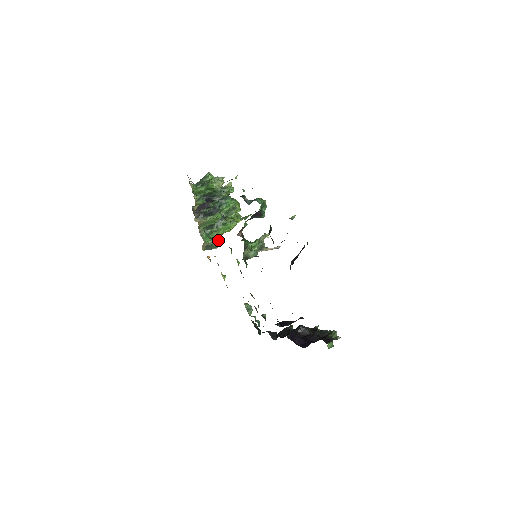
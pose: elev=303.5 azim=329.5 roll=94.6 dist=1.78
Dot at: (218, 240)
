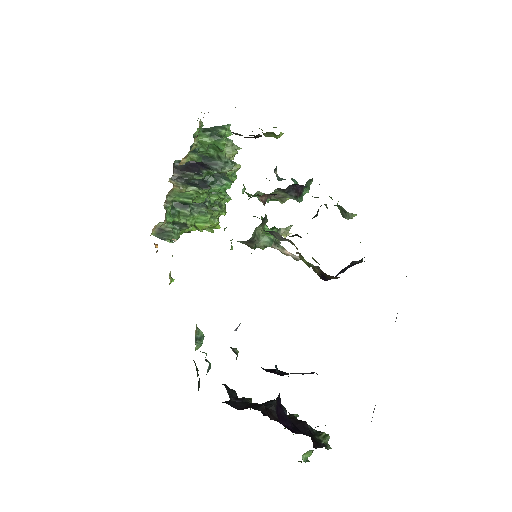
Dot at: (179, 233)
